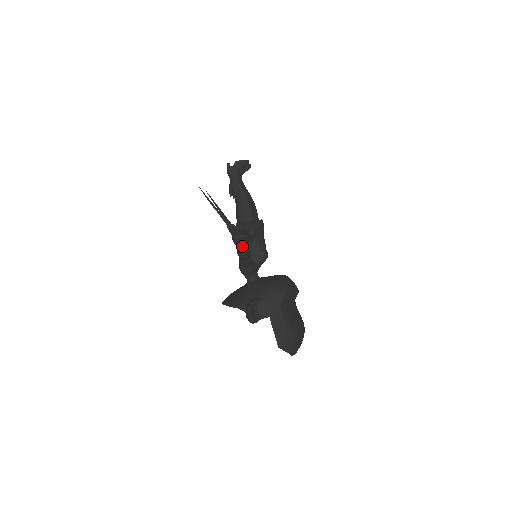
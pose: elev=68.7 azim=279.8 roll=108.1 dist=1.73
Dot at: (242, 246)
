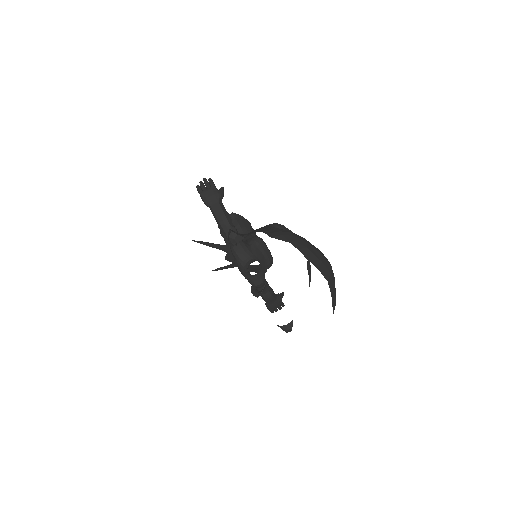
Dot at: (214, 203)
